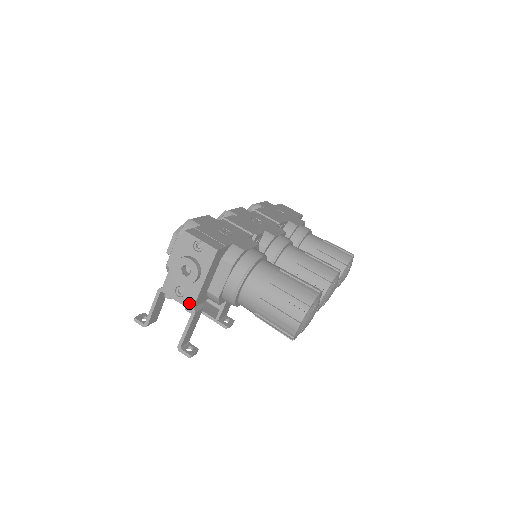
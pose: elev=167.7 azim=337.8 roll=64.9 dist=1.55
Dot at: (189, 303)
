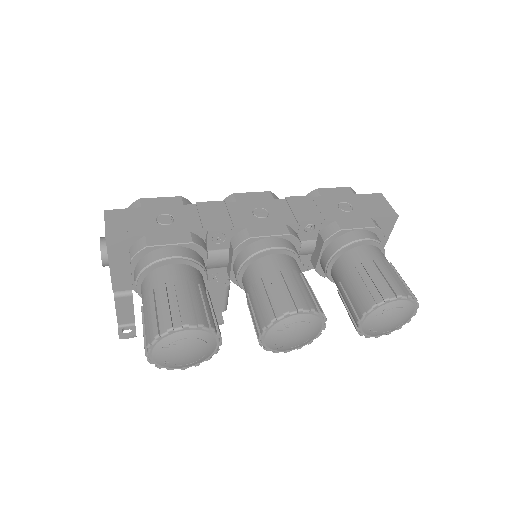
Dot at: occluded
